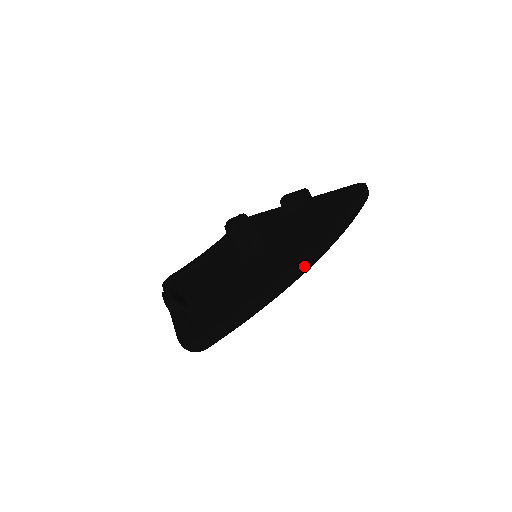
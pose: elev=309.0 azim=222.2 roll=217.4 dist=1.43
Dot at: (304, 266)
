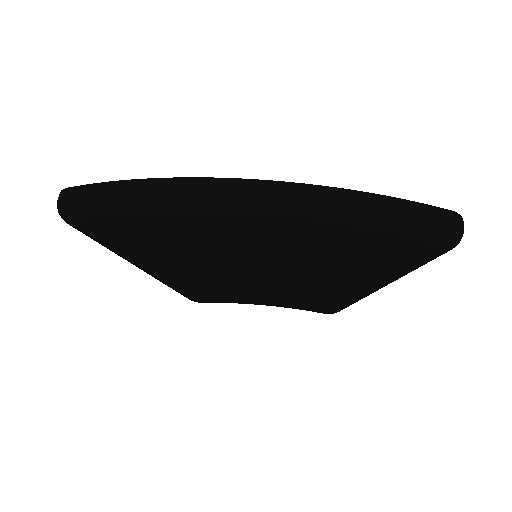
Dot at: (225, 188)
